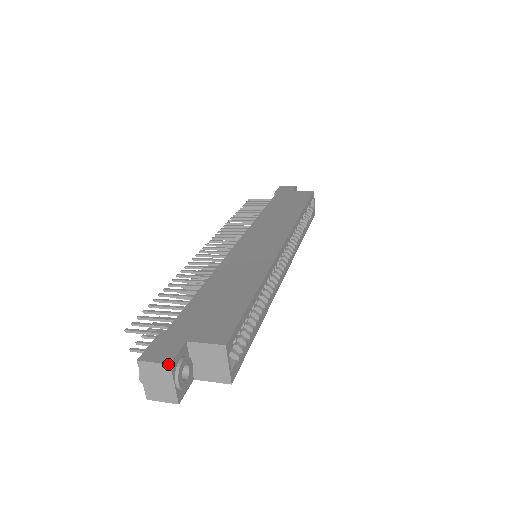
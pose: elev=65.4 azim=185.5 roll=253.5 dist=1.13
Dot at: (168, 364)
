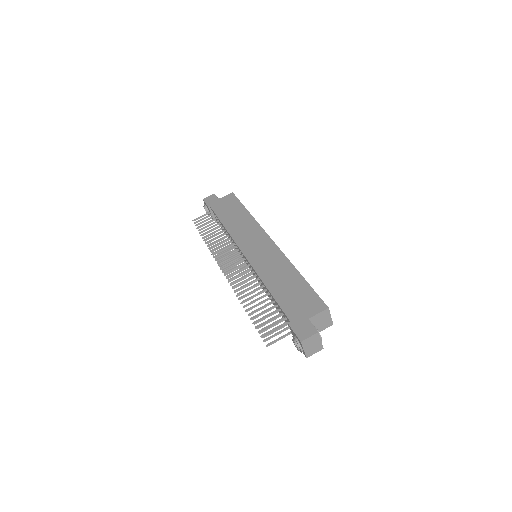
Dot at: (317, 333)
